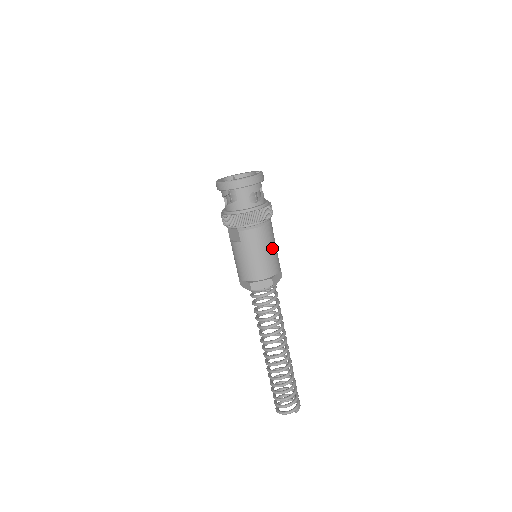
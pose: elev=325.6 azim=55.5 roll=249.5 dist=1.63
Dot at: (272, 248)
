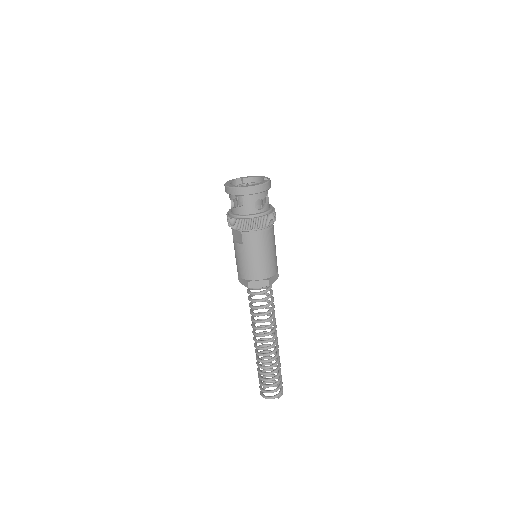
Dot at: (272, 251)
